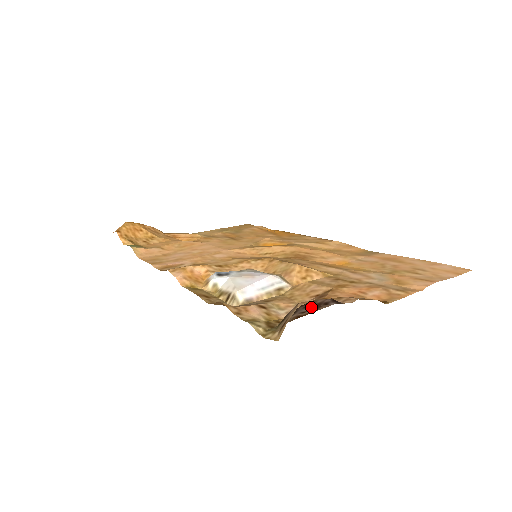
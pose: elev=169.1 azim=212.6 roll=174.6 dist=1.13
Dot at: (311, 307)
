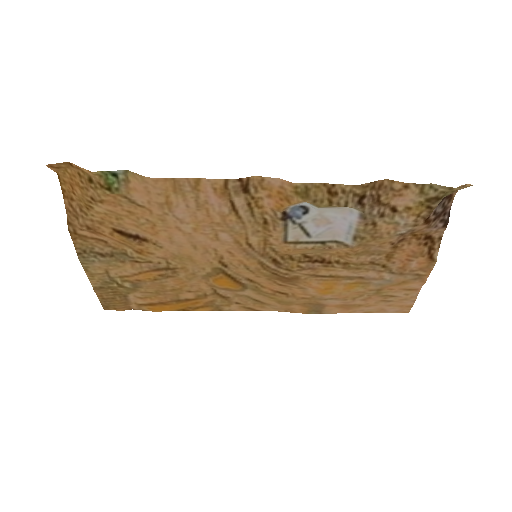
Dot at: (441, 209)
